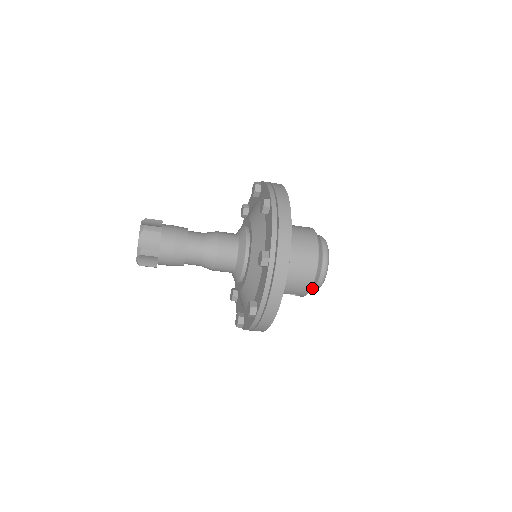
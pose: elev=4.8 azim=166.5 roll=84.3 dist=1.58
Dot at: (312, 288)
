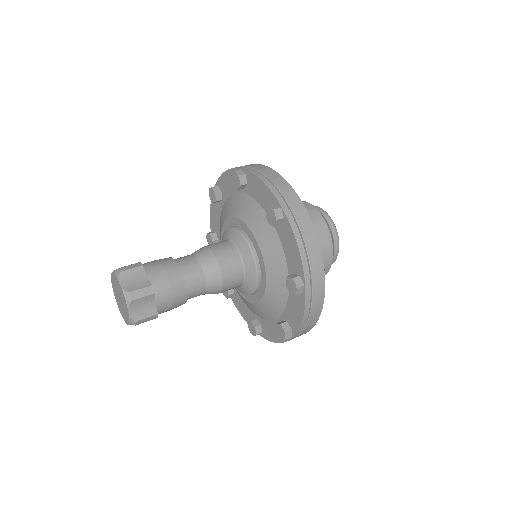
Dot at: (333, 251)
